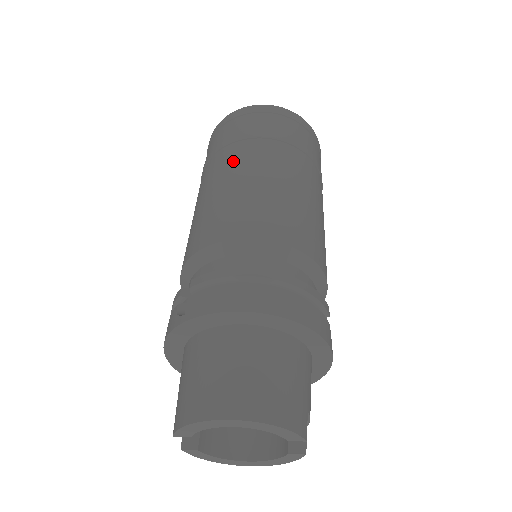
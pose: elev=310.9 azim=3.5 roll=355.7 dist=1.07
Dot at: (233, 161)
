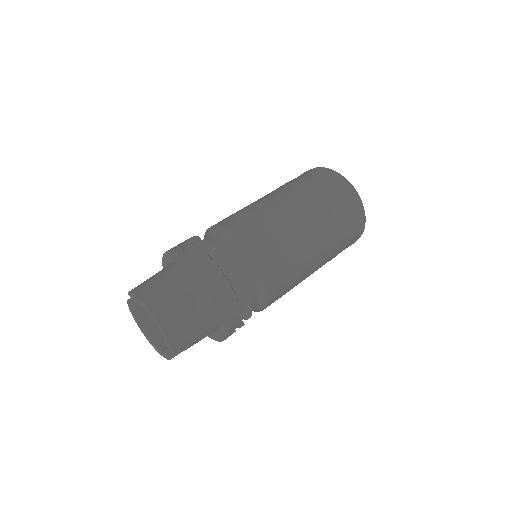
Dot at: (295, 200)
